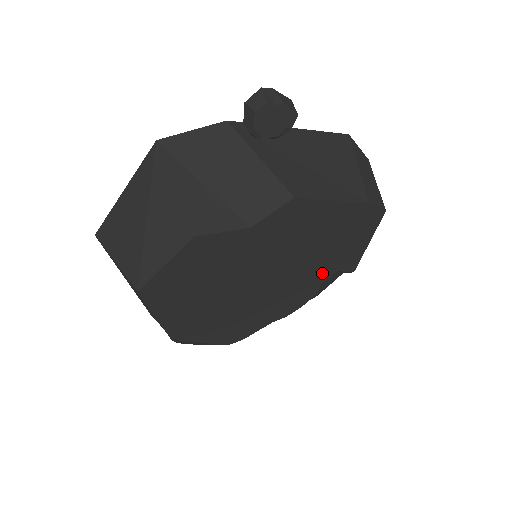
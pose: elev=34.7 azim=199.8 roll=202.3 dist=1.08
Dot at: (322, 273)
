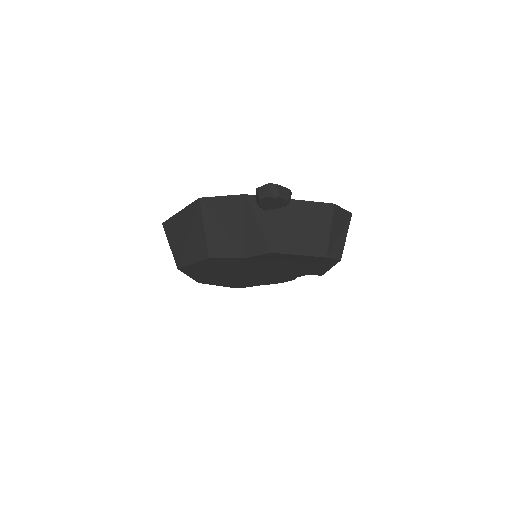
Dot at: (297, 274)
